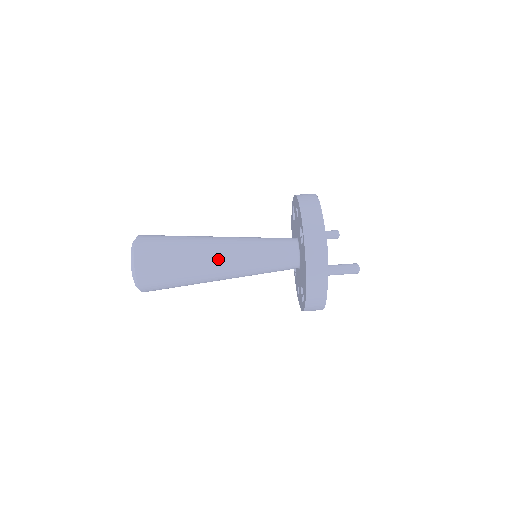
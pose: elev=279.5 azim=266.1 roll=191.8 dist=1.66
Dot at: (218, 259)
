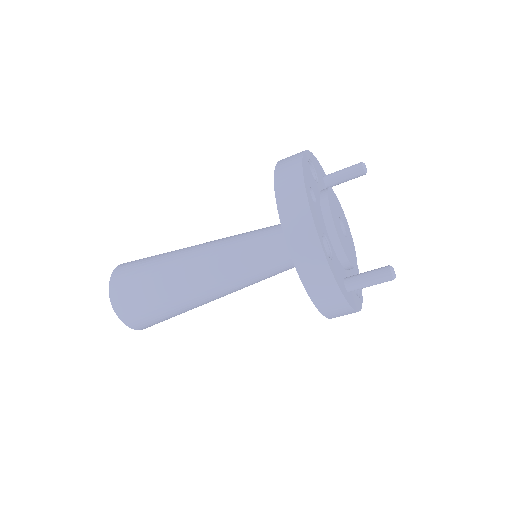
Dot at: (208, 289)
